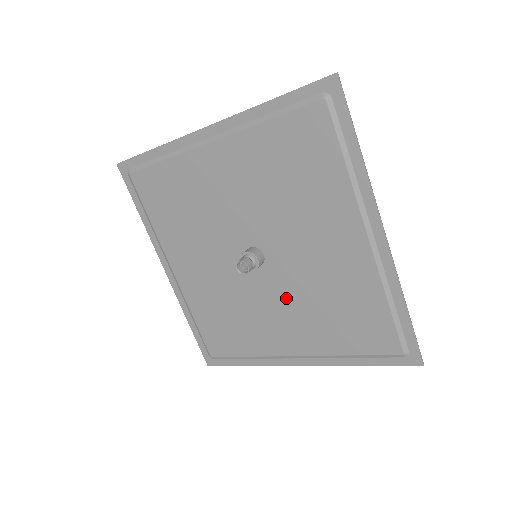
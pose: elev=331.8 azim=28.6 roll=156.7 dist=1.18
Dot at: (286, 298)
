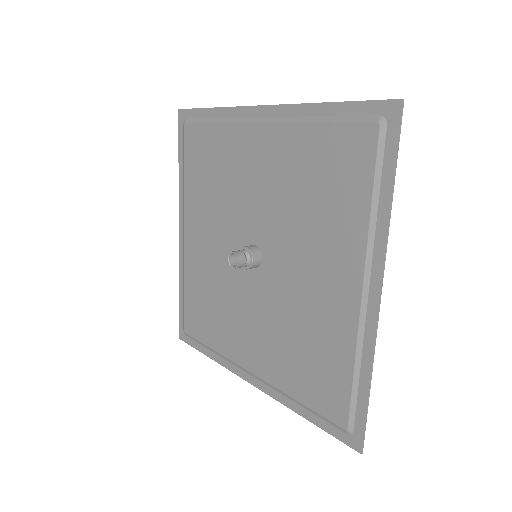
Dot at: (265, 312)
